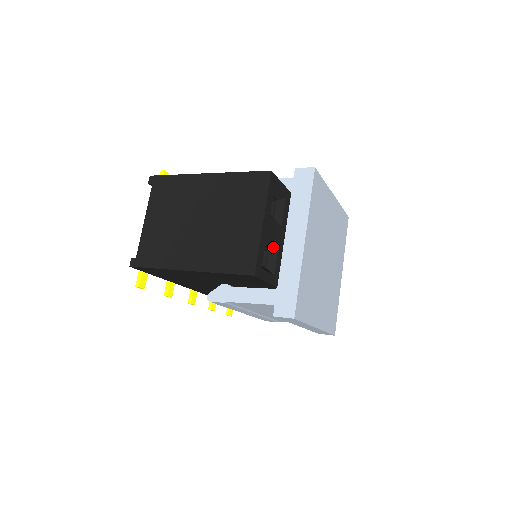
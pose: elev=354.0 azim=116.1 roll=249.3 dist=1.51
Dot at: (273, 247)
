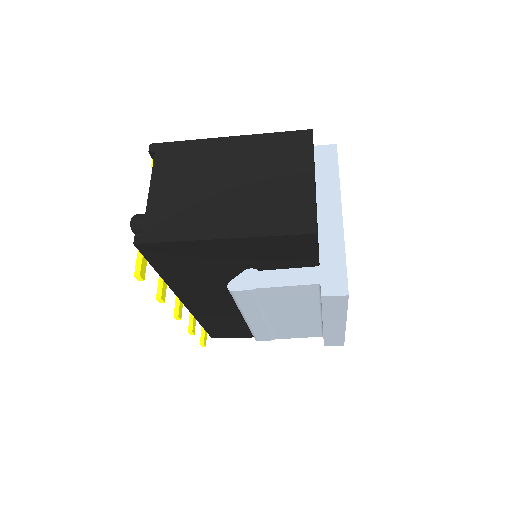
Dot at: occluded
